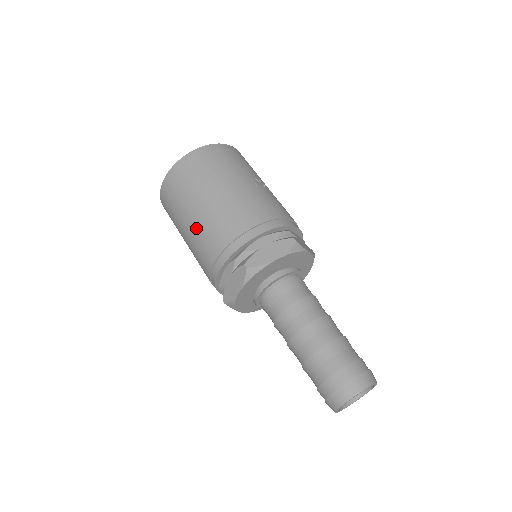
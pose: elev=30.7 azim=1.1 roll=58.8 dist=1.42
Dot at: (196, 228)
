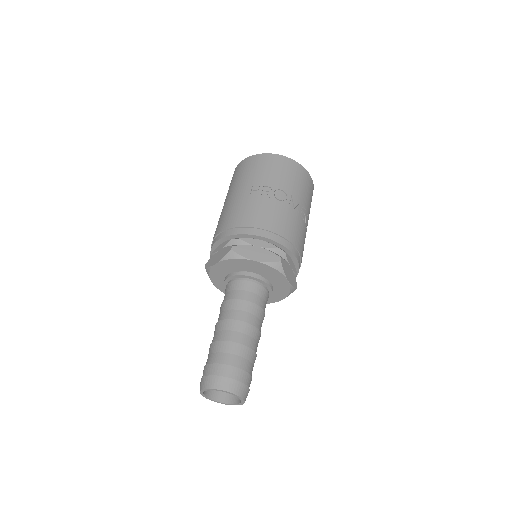
Dot at: occluded
